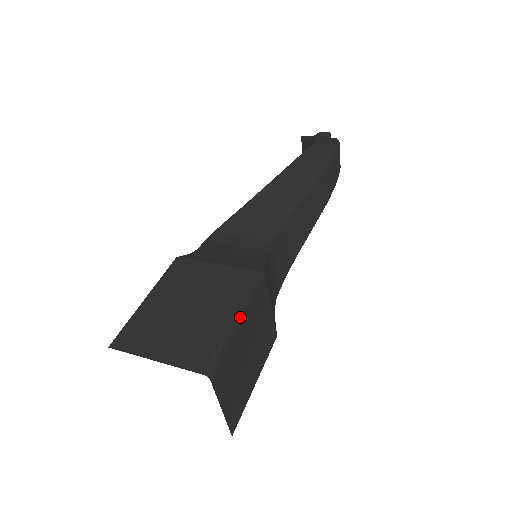
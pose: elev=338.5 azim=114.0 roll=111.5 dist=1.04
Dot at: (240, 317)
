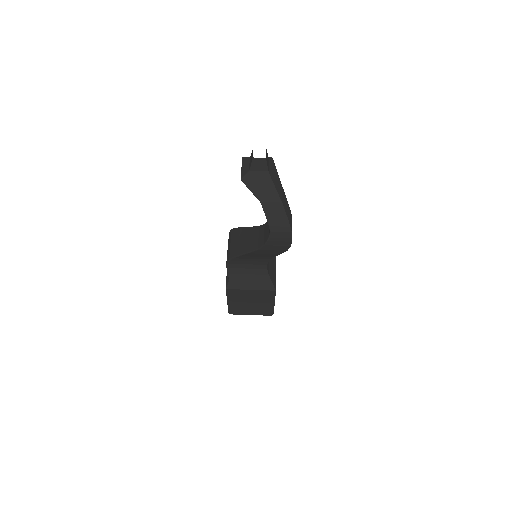
Dot at: occluded
